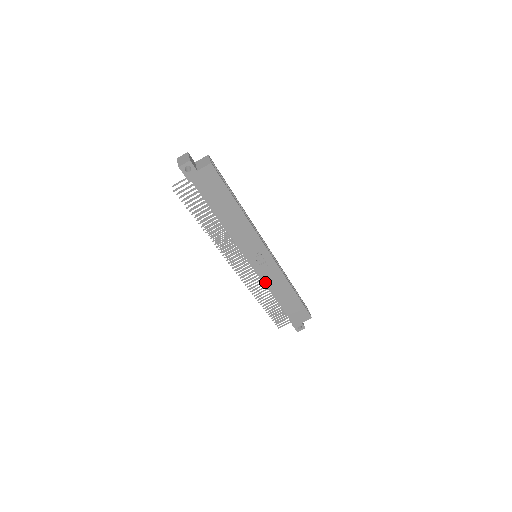
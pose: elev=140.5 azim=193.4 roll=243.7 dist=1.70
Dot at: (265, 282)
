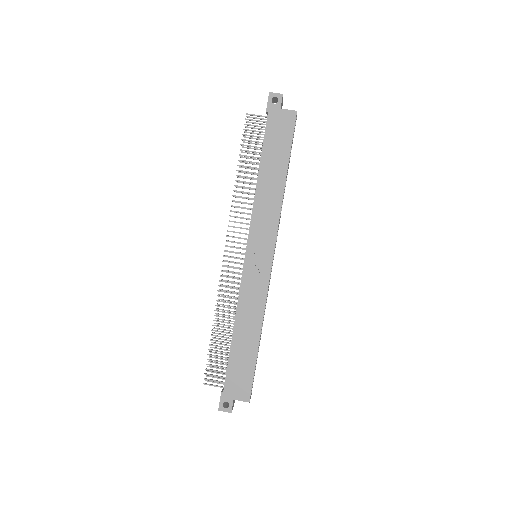
Dot at: (241, 293)
